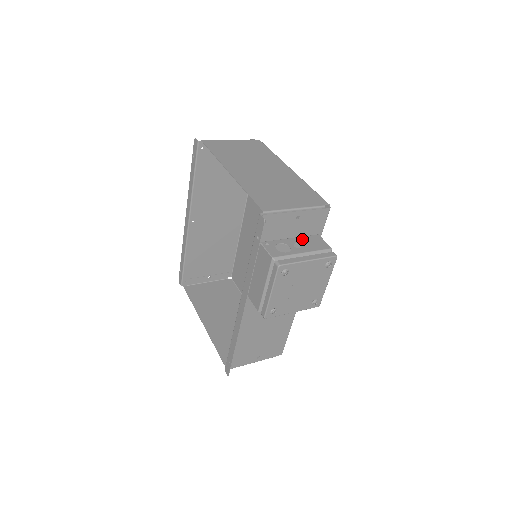
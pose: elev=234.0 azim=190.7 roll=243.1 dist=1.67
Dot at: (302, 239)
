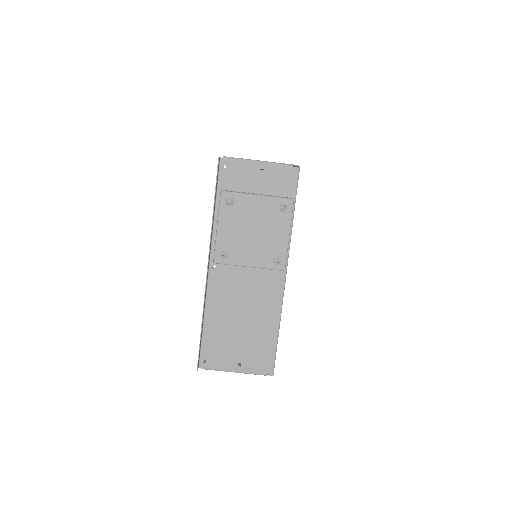
Dot at: occluded
